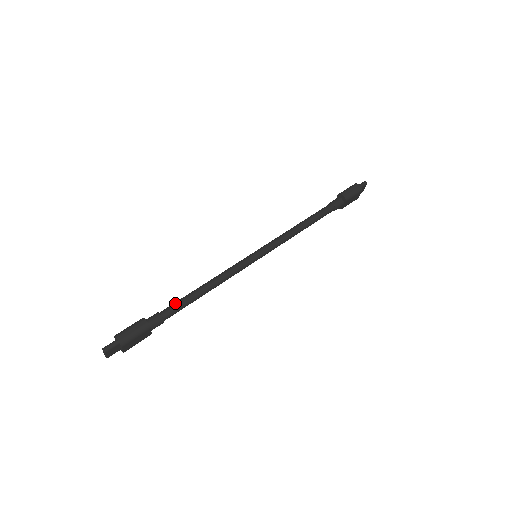
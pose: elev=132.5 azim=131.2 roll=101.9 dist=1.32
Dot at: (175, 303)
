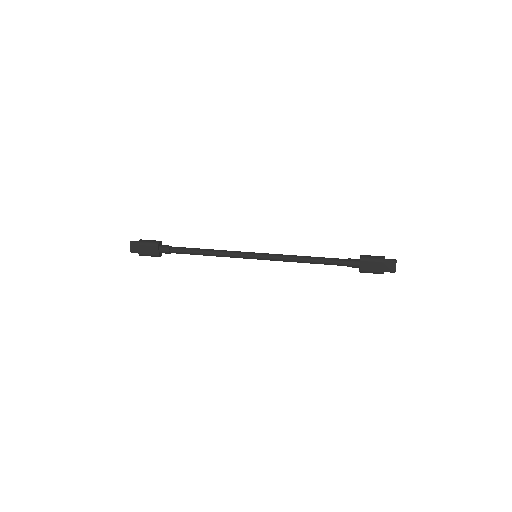
Dot at: (184, 247)
